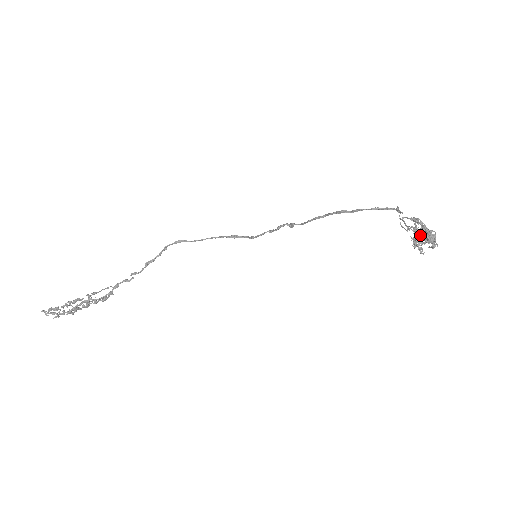
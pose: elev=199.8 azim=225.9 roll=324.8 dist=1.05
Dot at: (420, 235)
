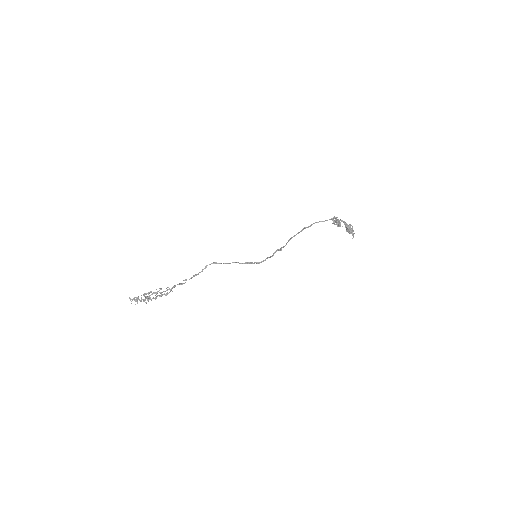
Dot at: (338, 220)
